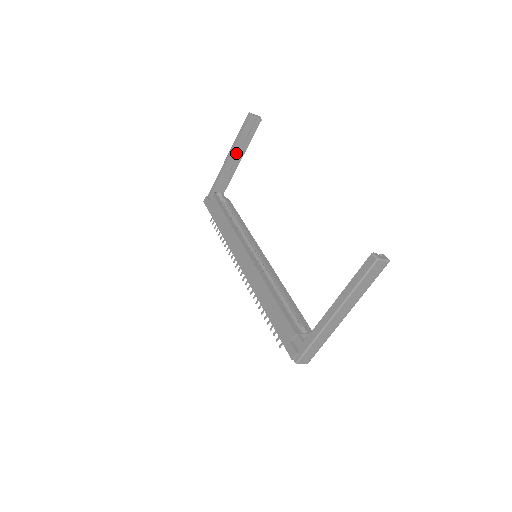
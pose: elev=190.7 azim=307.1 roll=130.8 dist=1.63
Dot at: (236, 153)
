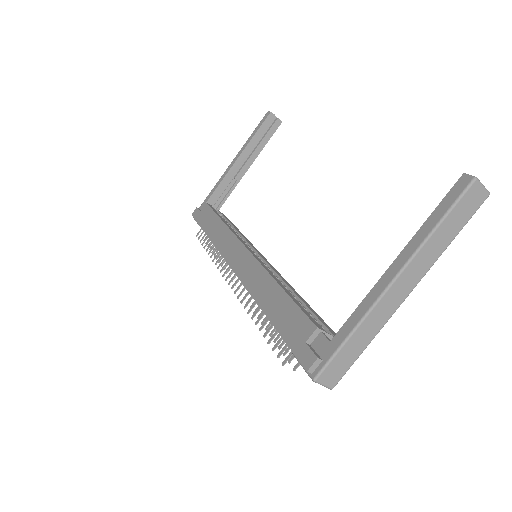
Dot at: (244, 157)
